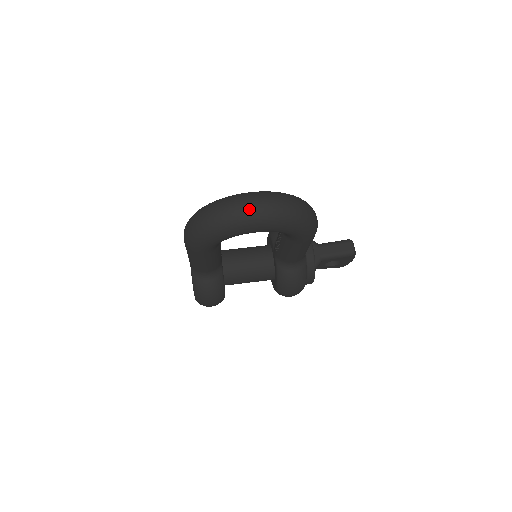
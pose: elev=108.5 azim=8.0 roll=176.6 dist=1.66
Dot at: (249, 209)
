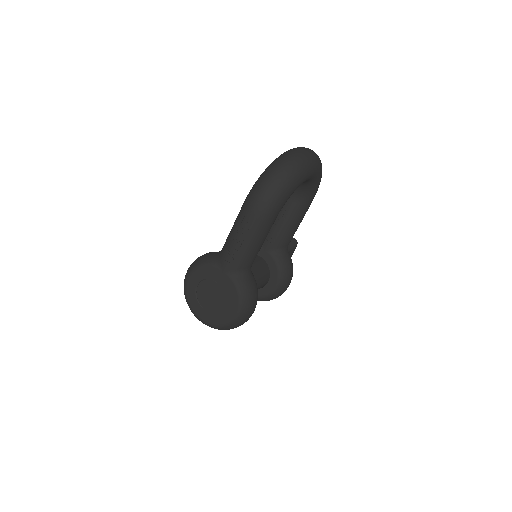
Dot at: (309, 152)
